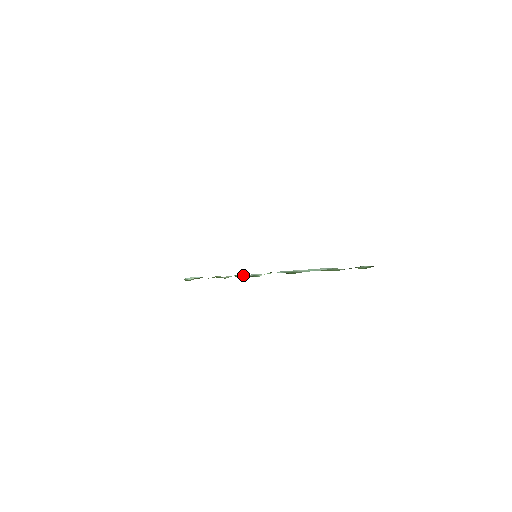
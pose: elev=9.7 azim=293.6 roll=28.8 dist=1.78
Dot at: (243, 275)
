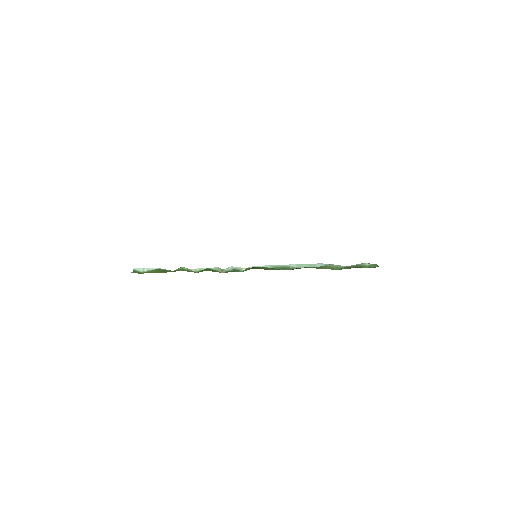
Dot at: (219, 268)
